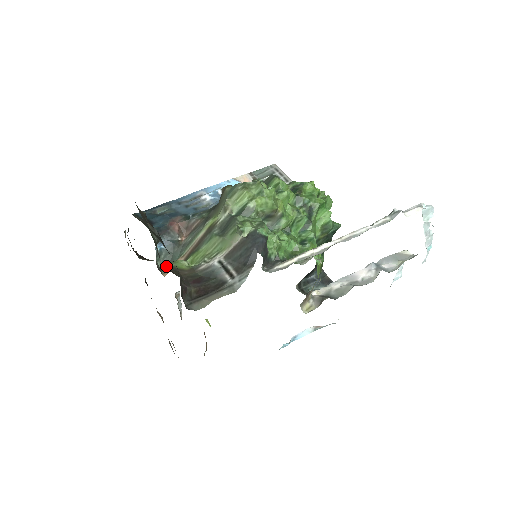
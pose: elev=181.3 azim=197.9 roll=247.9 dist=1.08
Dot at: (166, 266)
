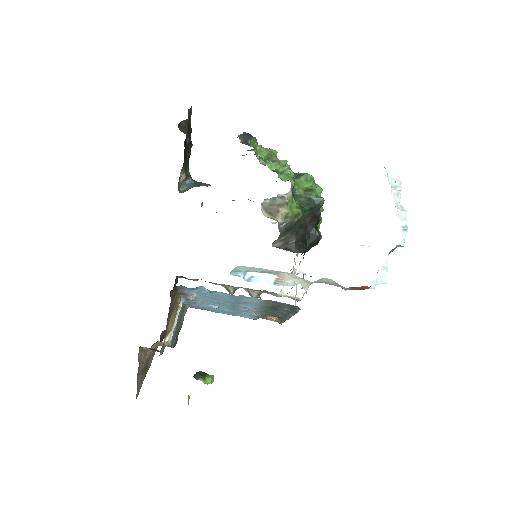
Dot at: occluded
